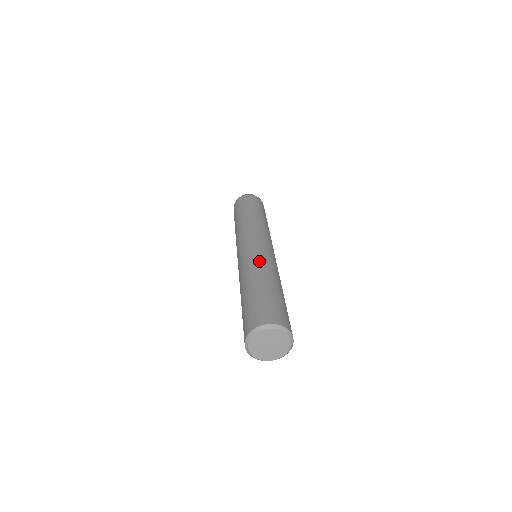
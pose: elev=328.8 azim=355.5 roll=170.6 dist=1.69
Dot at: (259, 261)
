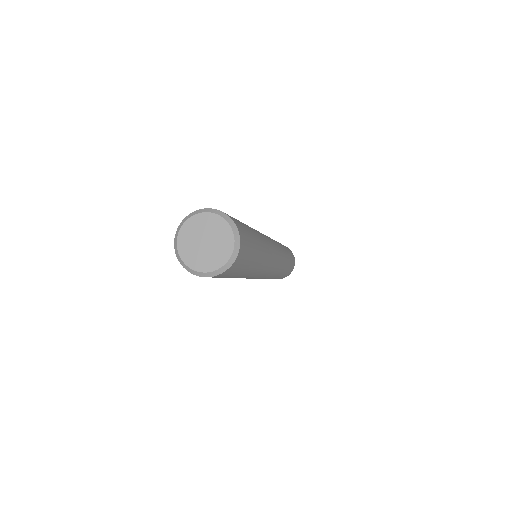
Dot at: occluded
